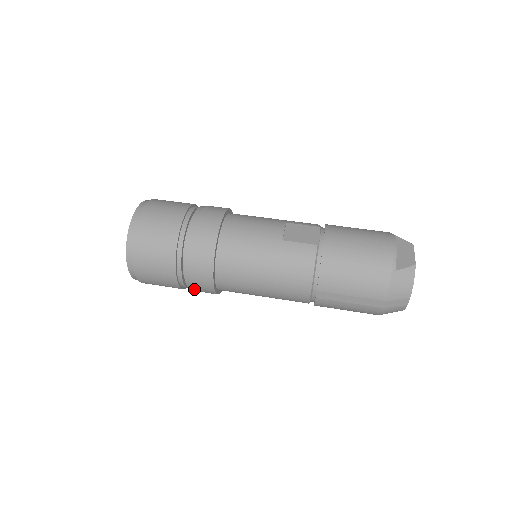
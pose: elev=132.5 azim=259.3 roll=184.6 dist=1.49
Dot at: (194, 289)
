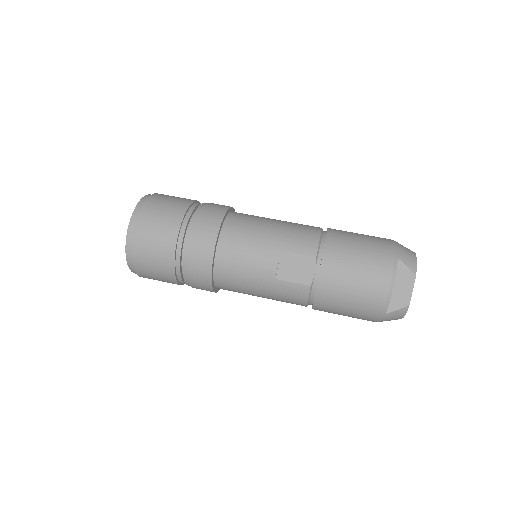
Dot at: occluded
